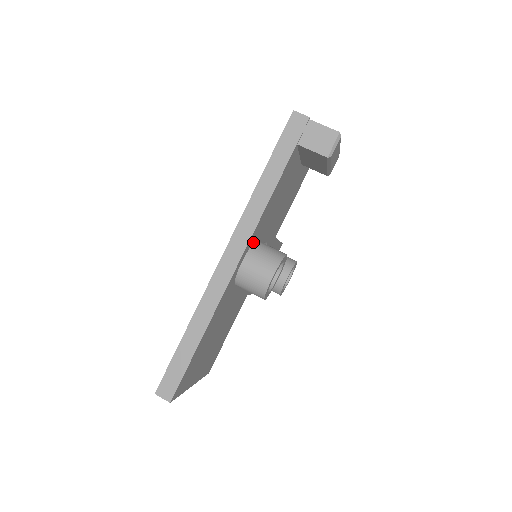
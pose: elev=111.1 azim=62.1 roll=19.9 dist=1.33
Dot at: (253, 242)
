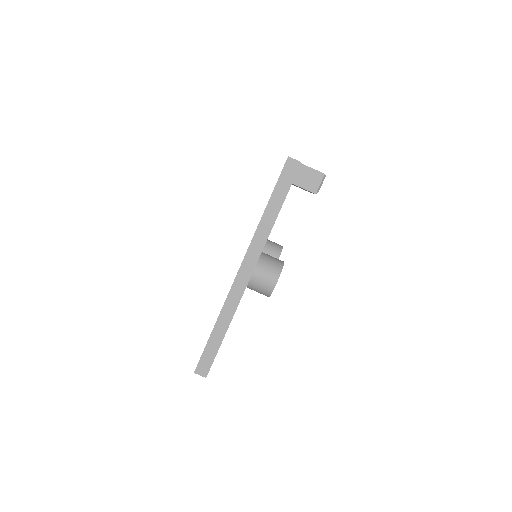
Dot at: occluded
